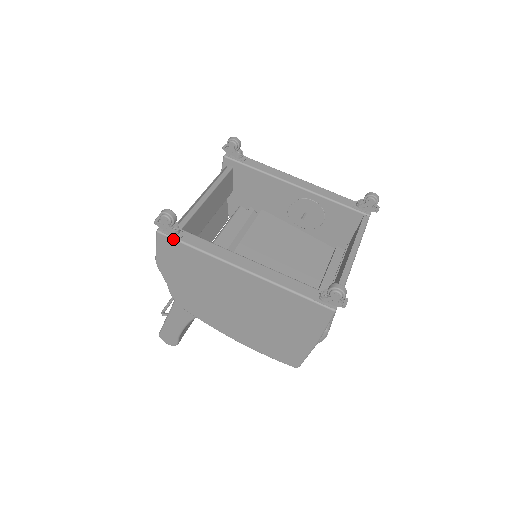
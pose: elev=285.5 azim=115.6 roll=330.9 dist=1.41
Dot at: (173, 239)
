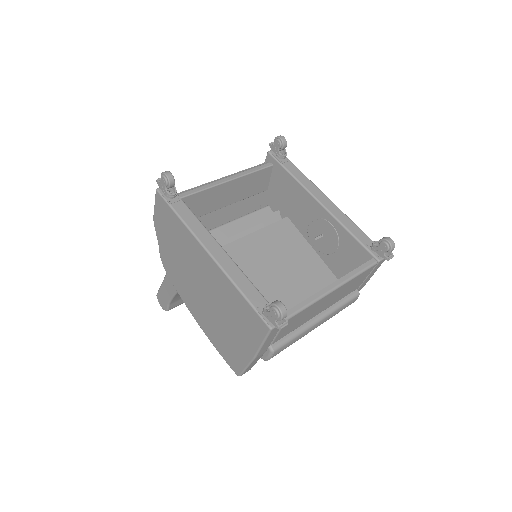
Dot at: (165, 201)
